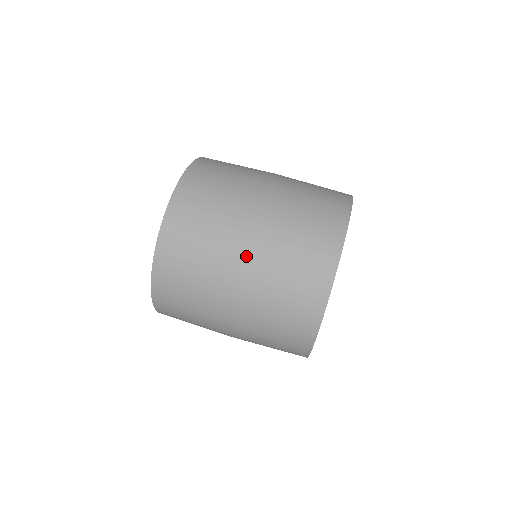
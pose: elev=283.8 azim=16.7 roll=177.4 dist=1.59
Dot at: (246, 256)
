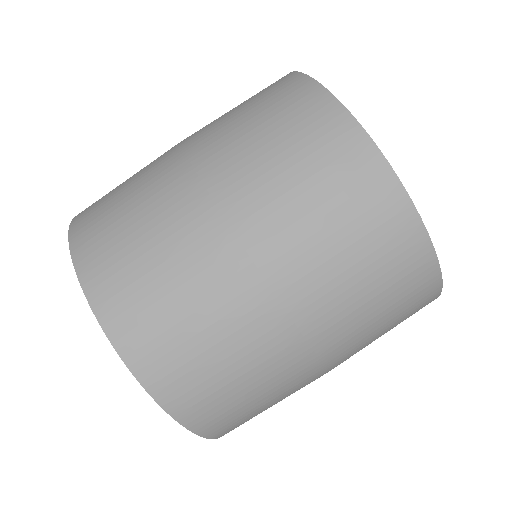
Dot at: (196, 167)
